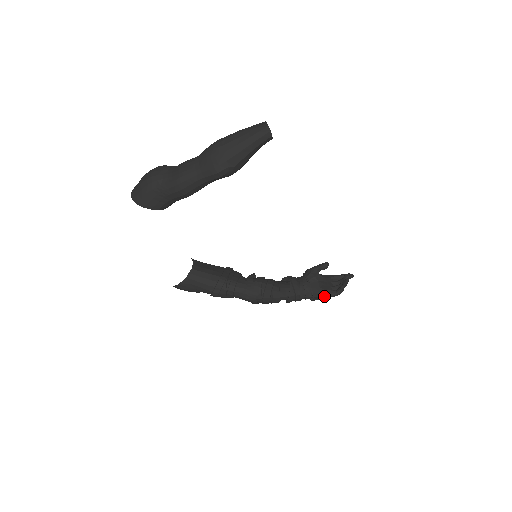
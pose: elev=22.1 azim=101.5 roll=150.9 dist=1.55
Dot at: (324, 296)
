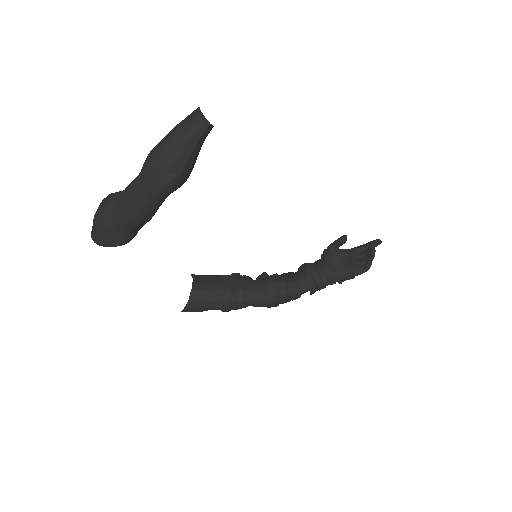
Dot at: (351, 276)
